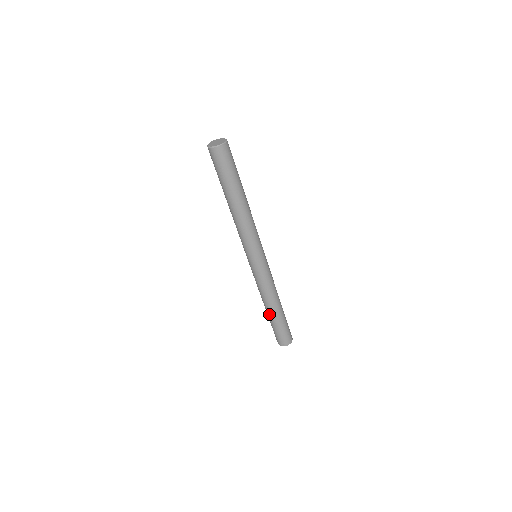
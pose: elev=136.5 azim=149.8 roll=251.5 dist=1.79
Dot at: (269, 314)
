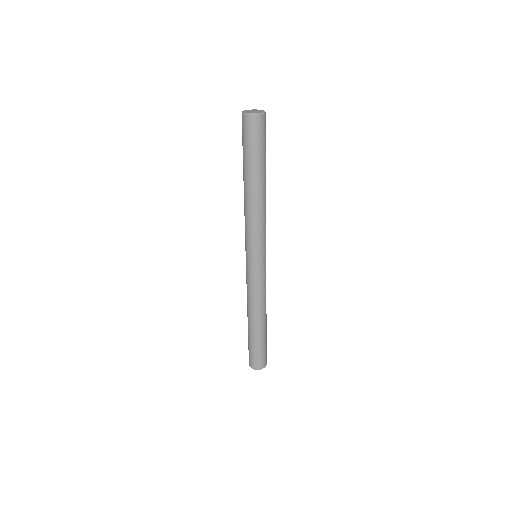
Dot at: (252, 328)
